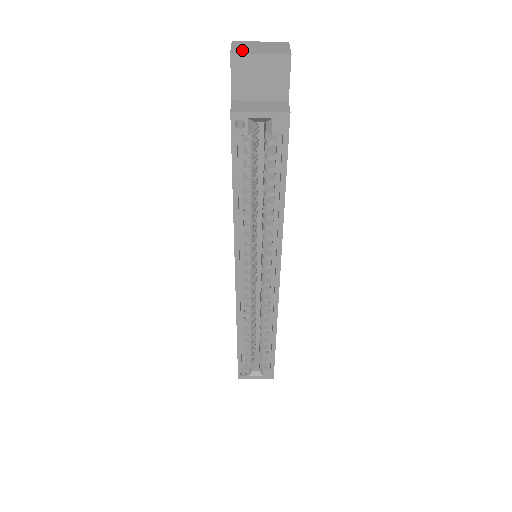
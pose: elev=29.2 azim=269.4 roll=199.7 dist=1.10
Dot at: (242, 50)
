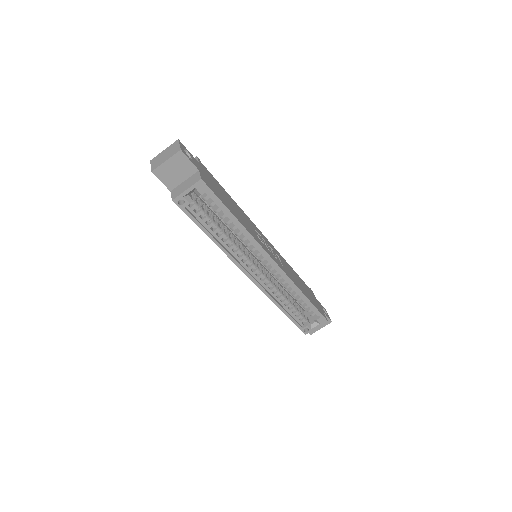
Dot at: (156, 165)
